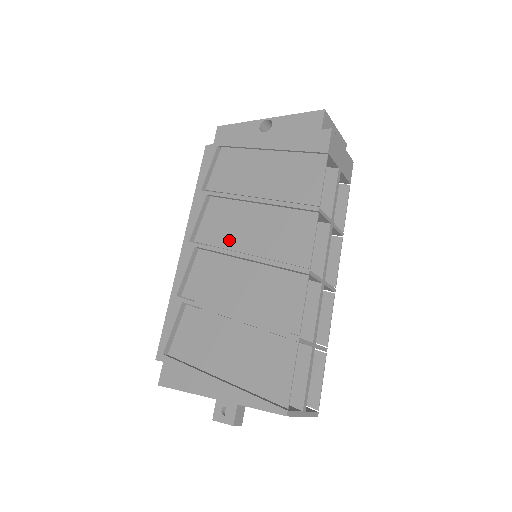
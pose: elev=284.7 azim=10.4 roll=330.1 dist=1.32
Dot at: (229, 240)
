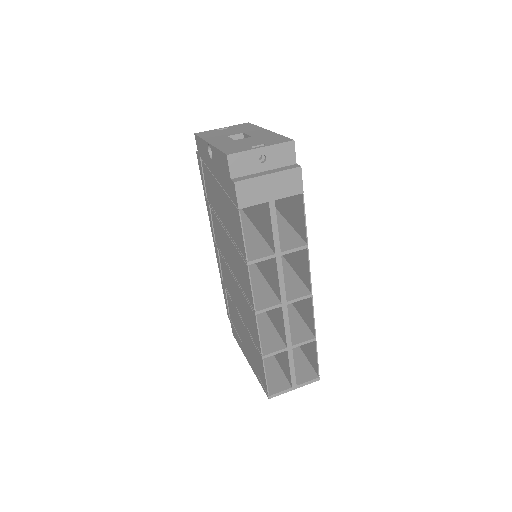
Dot at: (225, 255)
